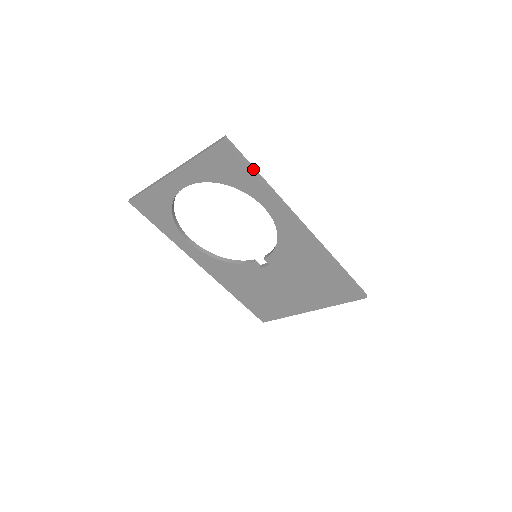
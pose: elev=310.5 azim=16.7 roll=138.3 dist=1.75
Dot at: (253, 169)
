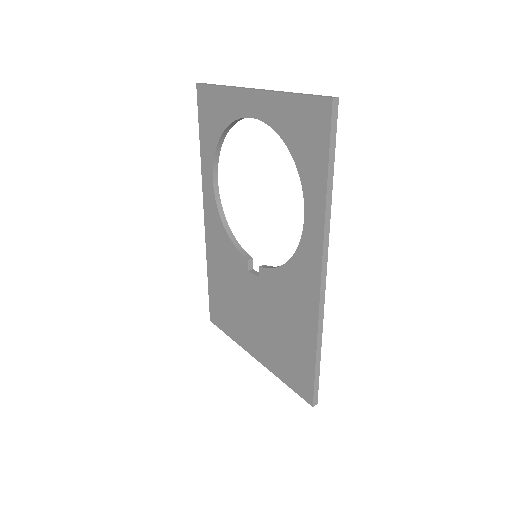
Dot at: (331, 164)
